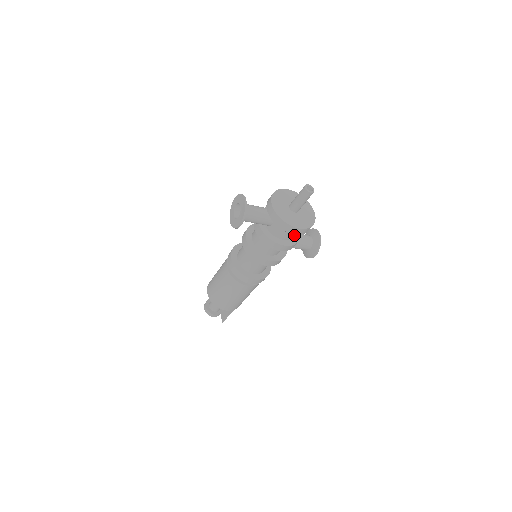
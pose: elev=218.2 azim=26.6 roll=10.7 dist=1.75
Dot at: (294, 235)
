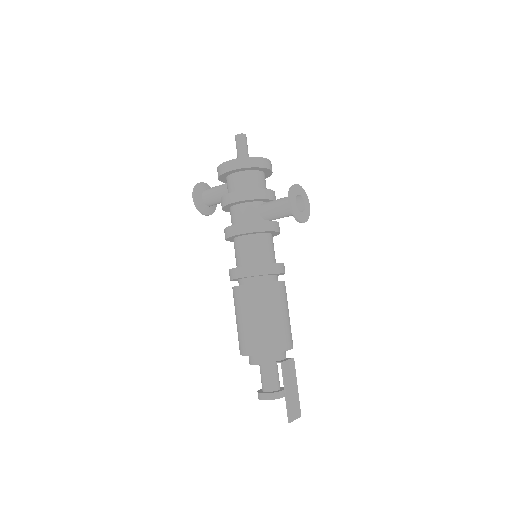
Dot at: occluded
